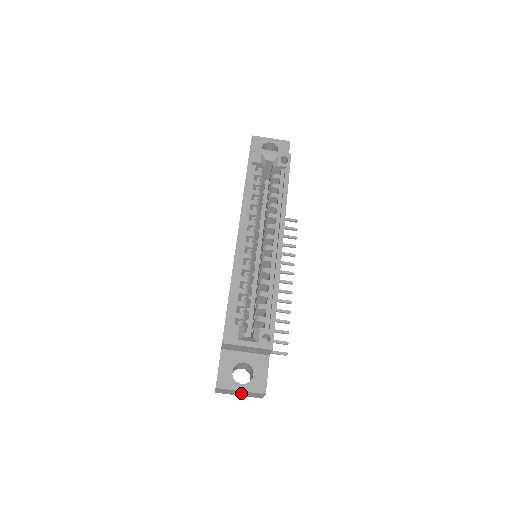
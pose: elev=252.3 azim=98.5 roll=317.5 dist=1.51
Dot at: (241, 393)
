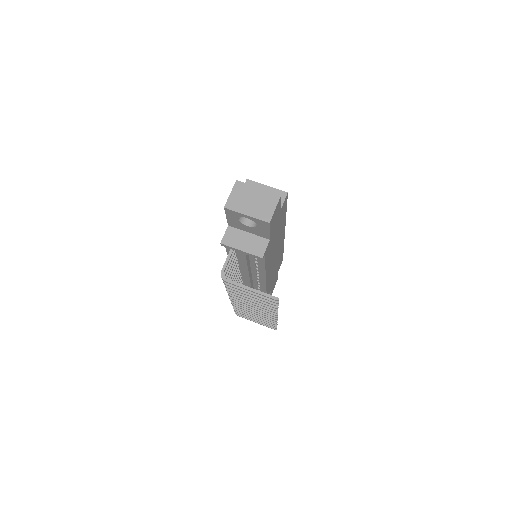
Dot at: (254, 200)
